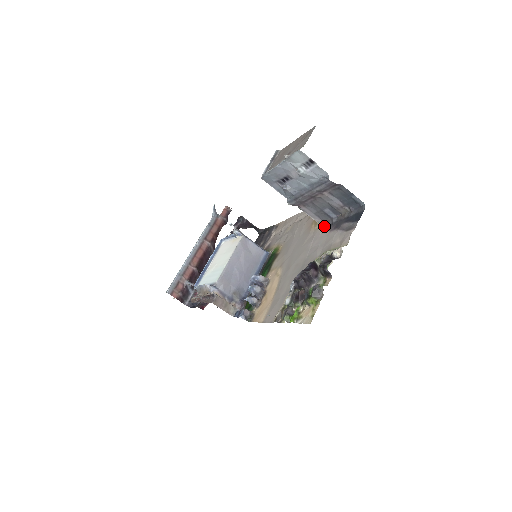
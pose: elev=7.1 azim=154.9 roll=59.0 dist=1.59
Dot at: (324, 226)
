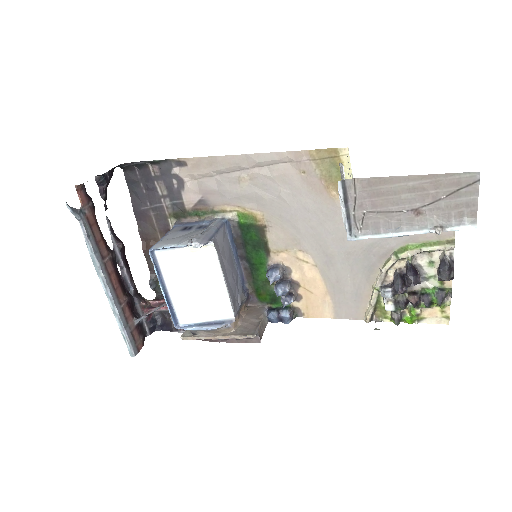
Dot at: occluded
